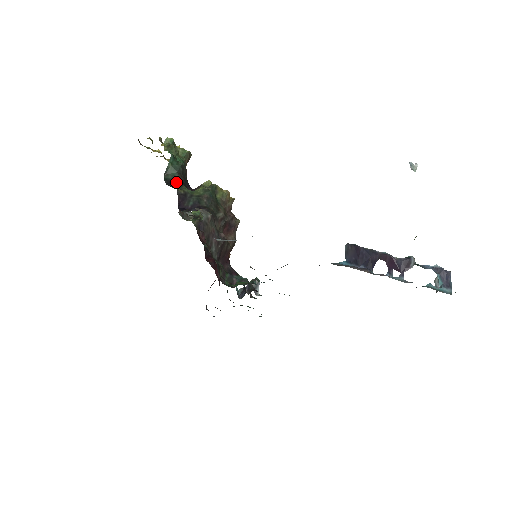
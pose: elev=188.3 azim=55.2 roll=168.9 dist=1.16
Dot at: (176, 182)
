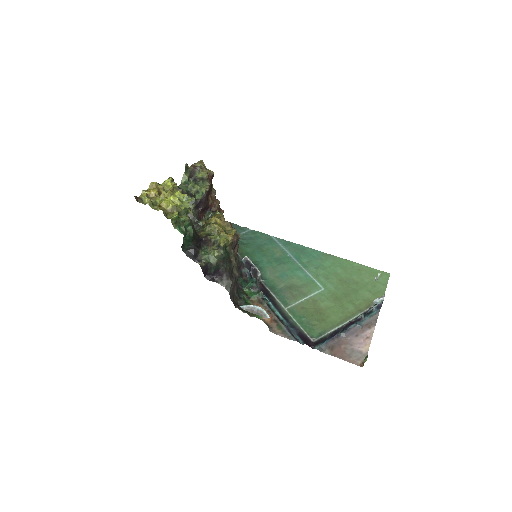
Dot at: (194, 252)
